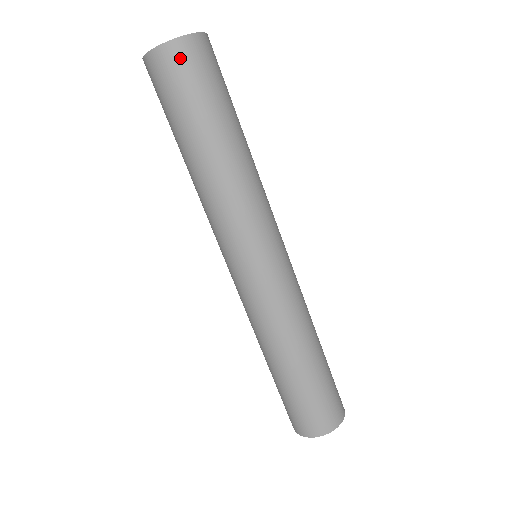
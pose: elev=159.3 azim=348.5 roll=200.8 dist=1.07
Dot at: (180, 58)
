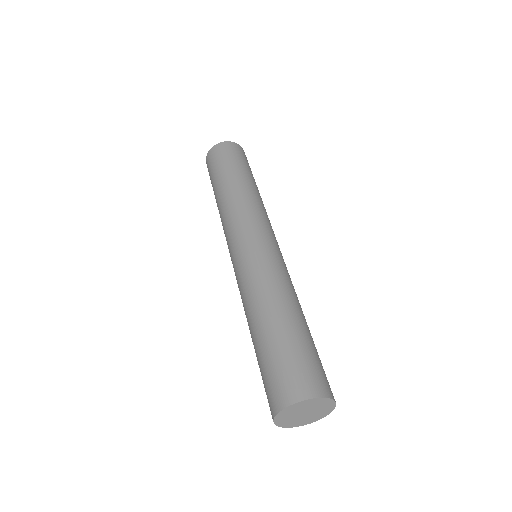
Dot at: (212, 155)
